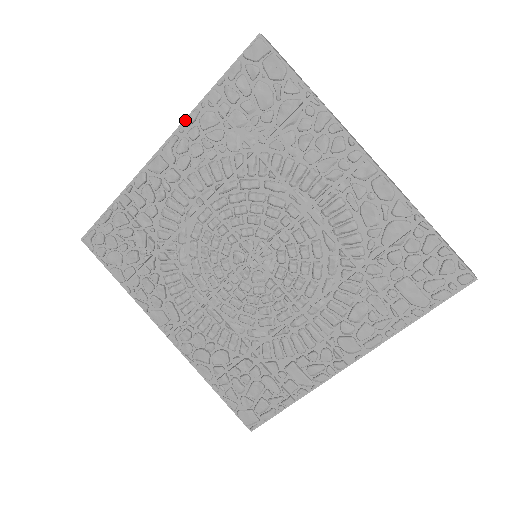
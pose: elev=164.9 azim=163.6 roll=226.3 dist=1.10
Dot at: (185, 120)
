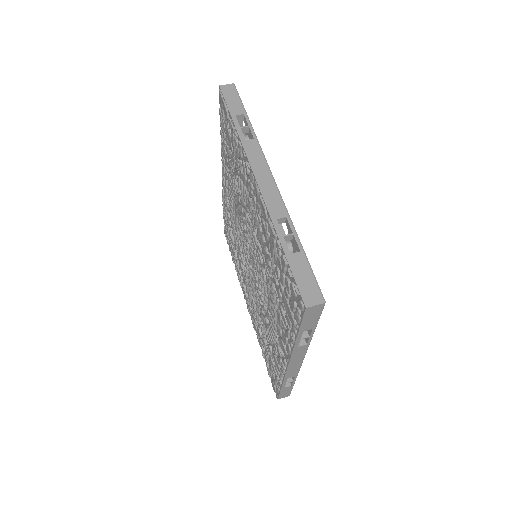
Dot at: occluded
